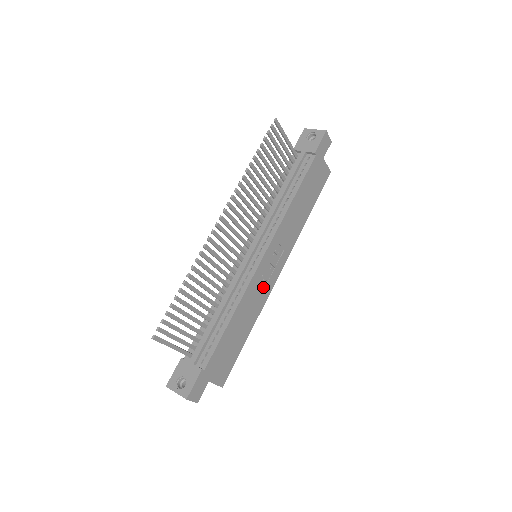
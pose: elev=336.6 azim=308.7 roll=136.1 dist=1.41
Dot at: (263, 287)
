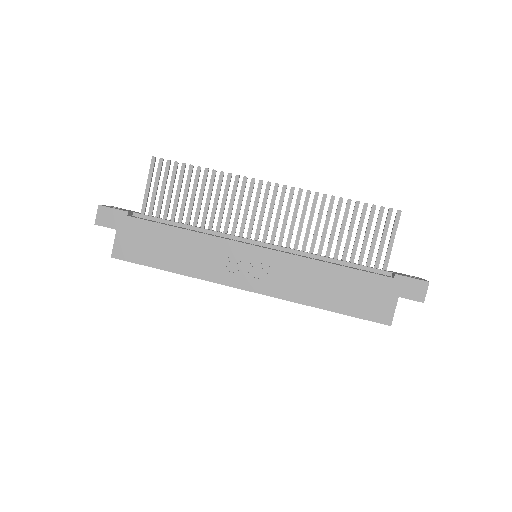
Dot at: (224, 266)
